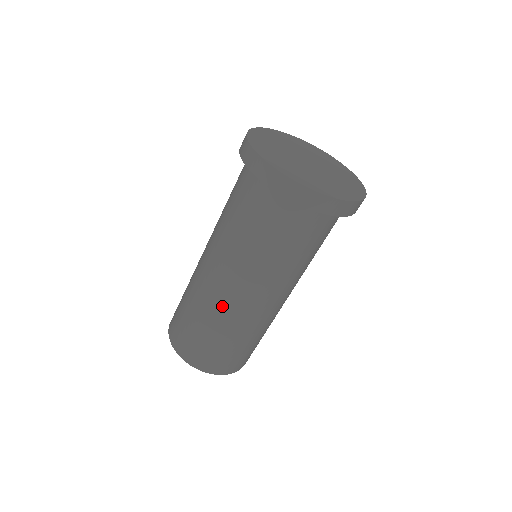
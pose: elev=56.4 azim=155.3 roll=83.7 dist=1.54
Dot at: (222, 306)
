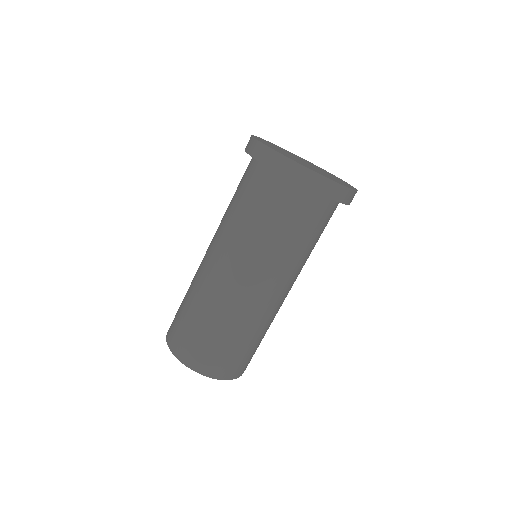
Dot at: (266, 312)
